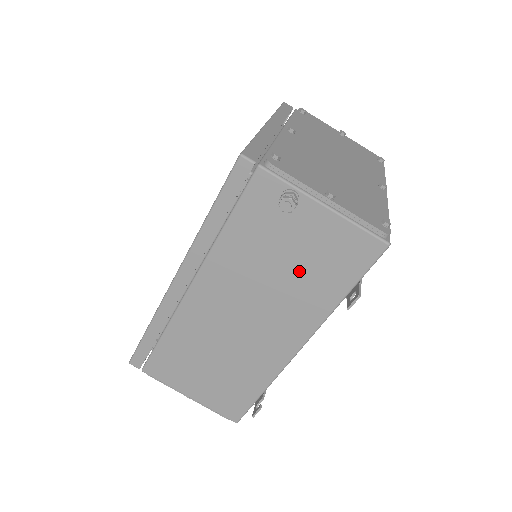
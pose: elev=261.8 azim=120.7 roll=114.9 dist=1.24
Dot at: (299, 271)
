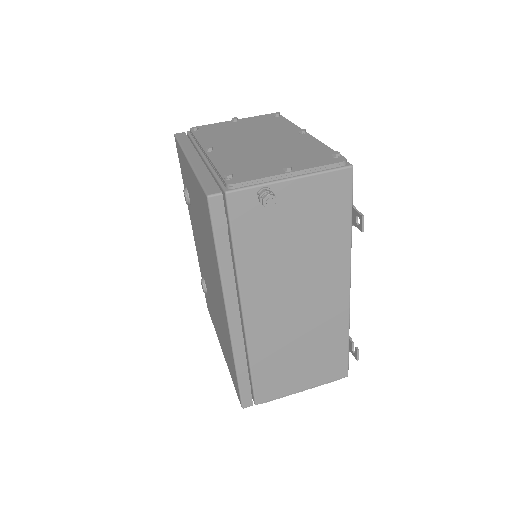
Dot at: (309, 237)
